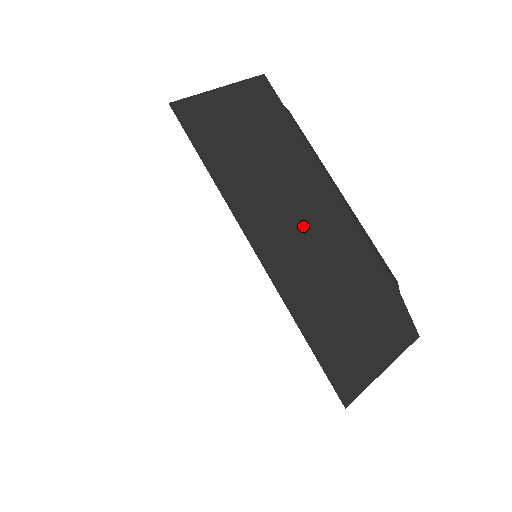
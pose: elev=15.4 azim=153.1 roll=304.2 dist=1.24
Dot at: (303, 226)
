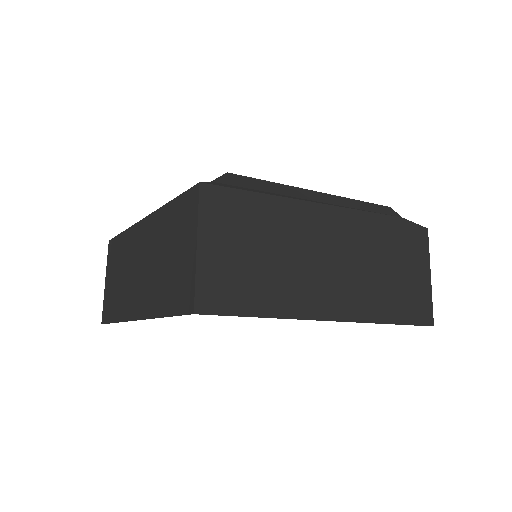
Dot at: (332, 262)
